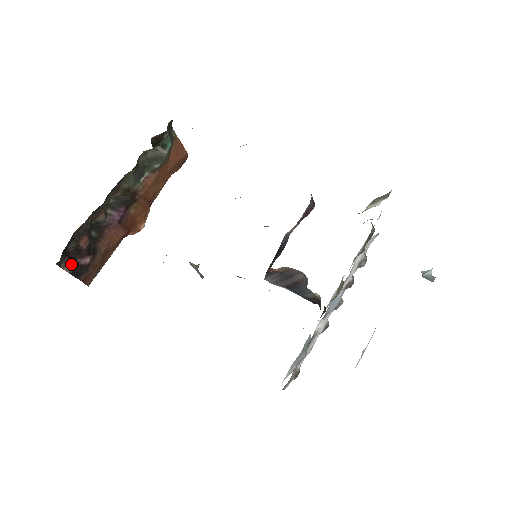
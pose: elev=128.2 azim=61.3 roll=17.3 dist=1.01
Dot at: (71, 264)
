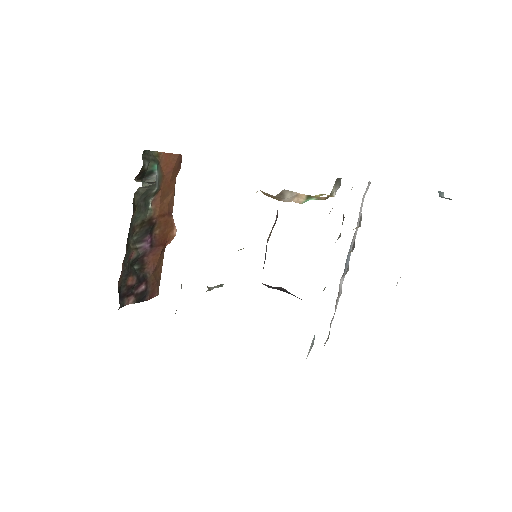
Dot at: (132, 298)
